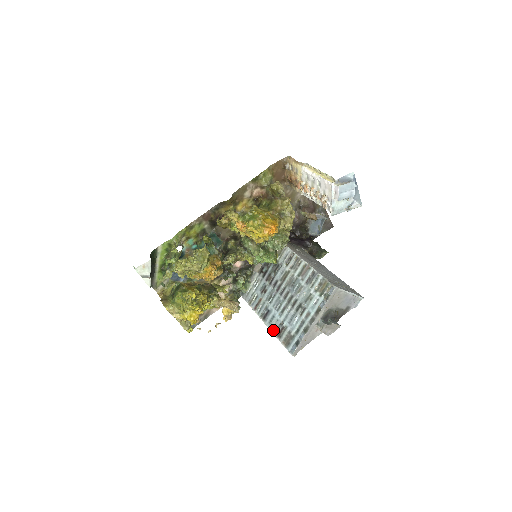
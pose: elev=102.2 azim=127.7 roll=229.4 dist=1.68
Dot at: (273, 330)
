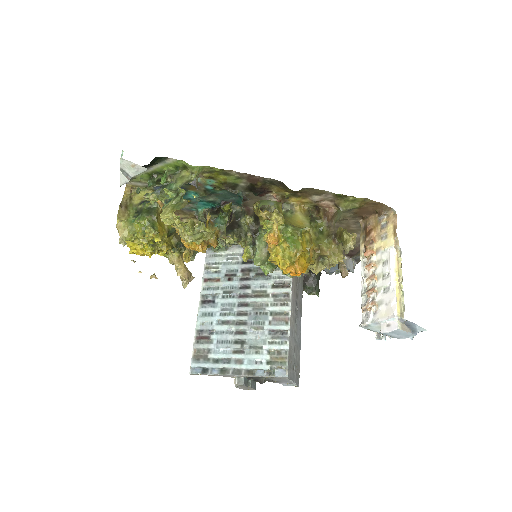
Dot at: (199, 326)
